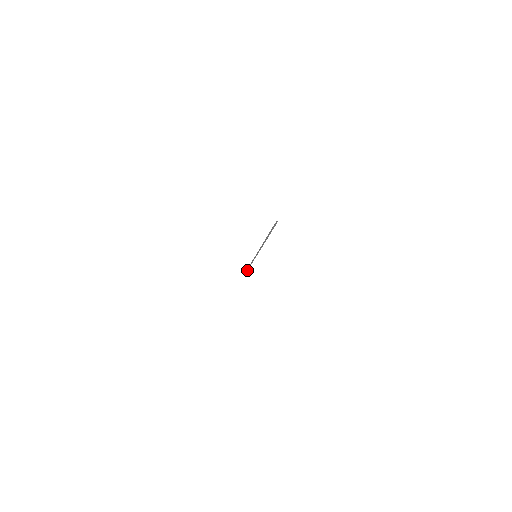
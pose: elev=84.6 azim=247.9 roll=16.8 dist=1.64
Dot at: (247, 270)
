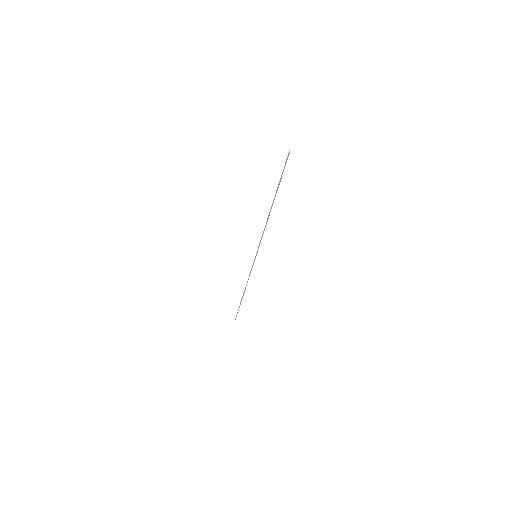
Dot at: (240, 304)
